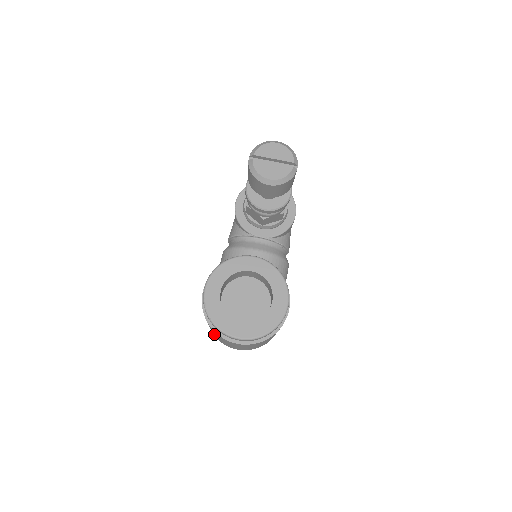
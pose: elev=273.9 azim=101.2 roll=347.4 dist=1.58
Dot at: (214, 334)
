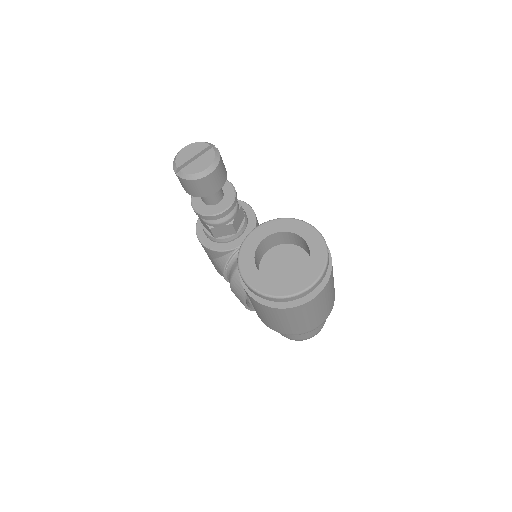
Dot at: (291, 326)
